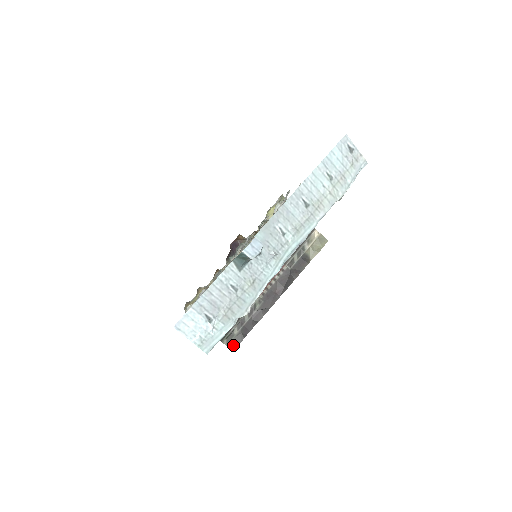
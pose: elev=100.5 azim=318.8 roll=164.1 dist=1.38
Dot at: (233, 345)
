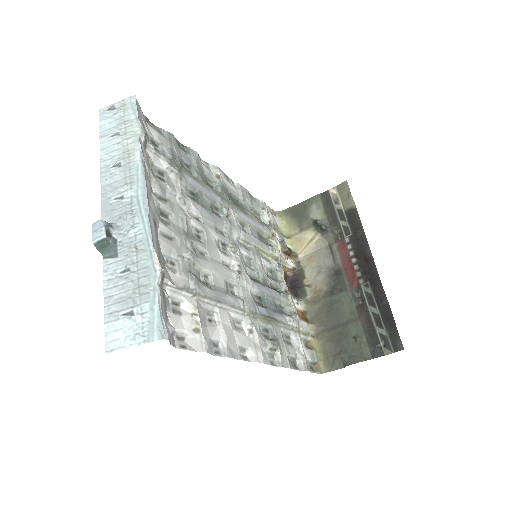
Dot at: (396, 344)
